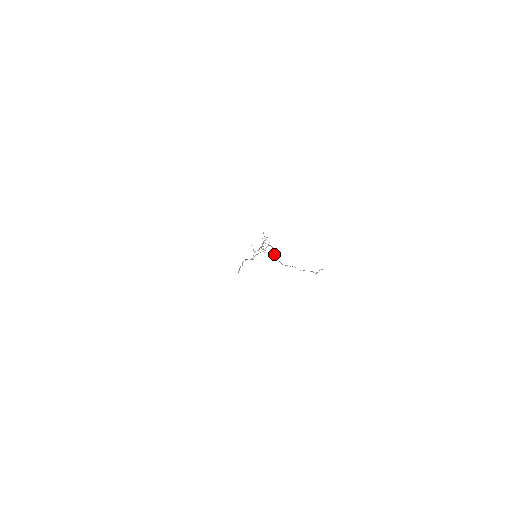
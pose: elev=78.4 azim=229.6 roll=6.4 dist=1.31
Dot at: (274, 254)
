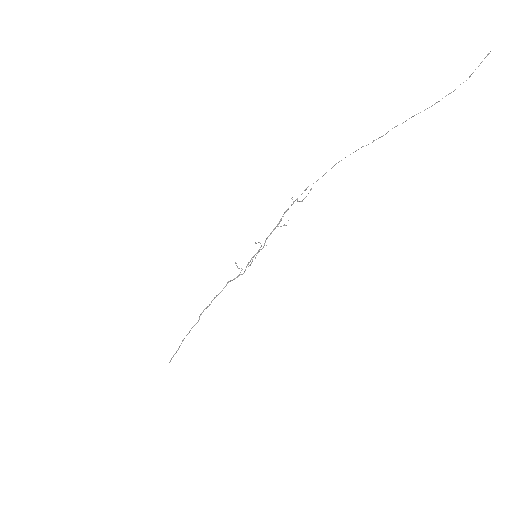
Dot at: occluded
